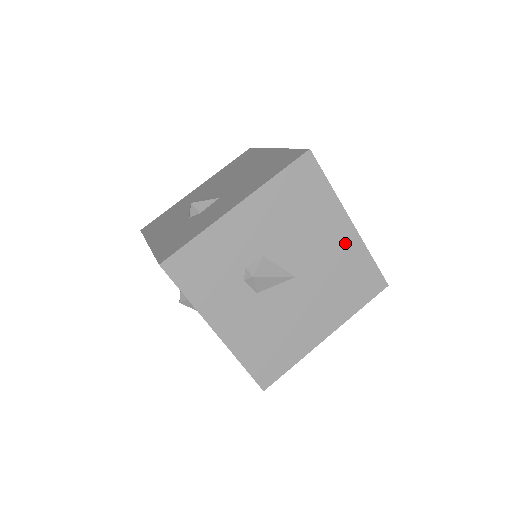
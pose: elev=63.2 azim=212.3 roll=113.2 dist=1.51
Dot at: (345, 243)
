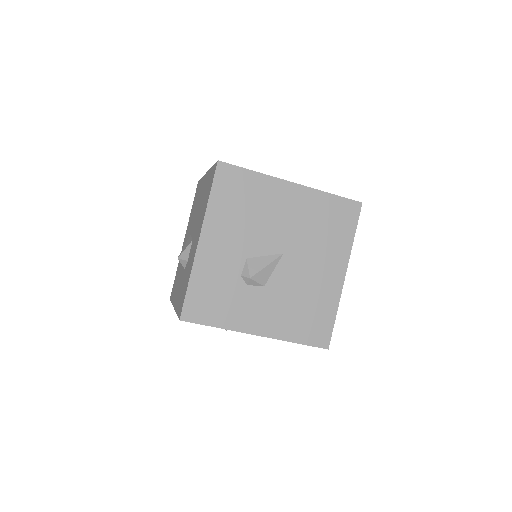
Dot at: (301, 201)
